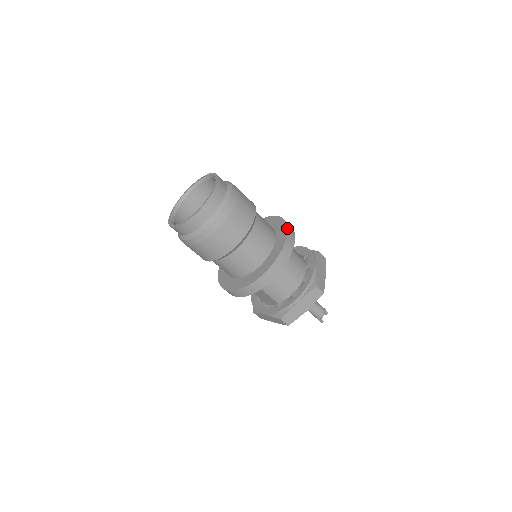
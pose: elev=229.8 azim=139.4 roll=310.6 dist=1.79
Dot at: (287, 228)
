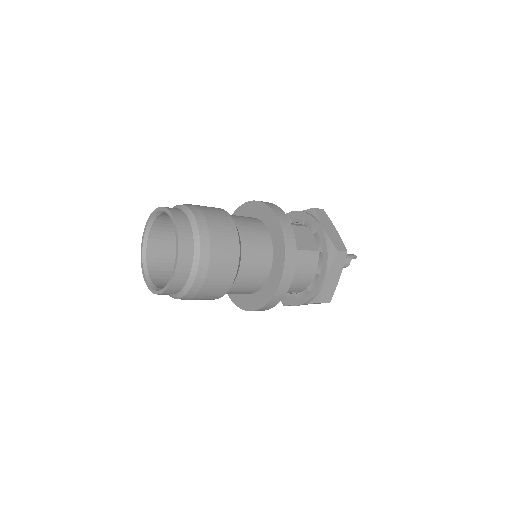
Dot at: (283, 269)
